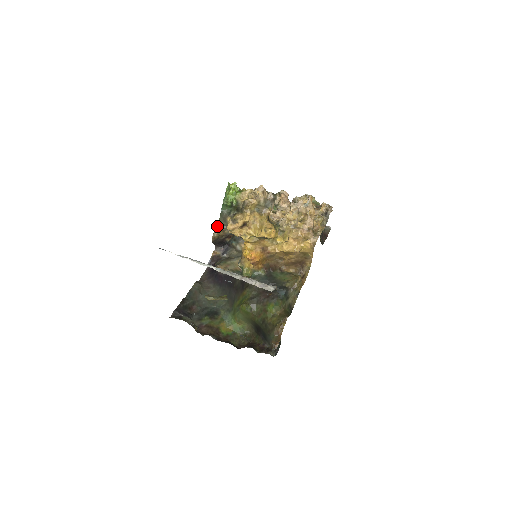
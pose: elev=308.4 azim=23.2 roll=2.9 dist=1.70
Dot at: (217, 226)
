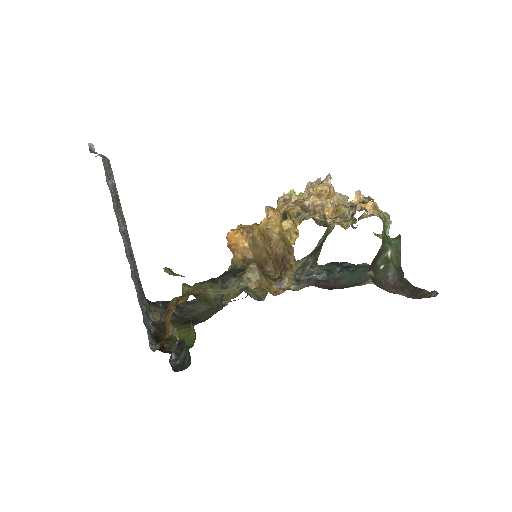
Dot at: occluded
